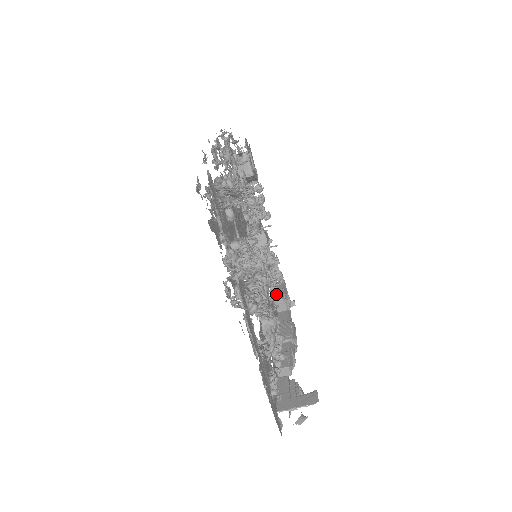
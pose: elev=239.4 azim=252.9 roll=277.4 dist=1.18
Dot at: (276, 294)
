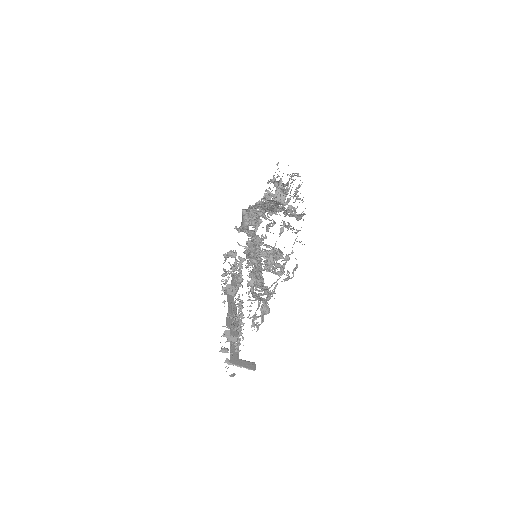
Dot at: (241, 284)
